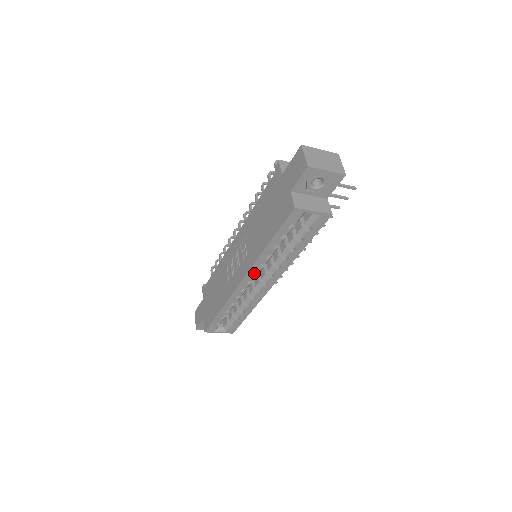
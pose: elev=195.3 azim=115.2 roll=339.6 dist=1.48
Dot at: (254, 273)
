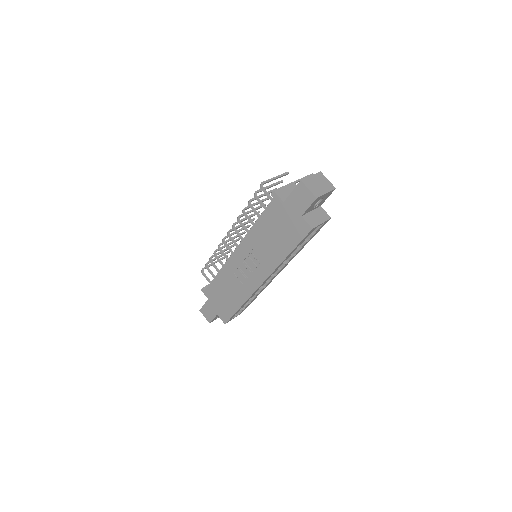
Dot at: occluded
